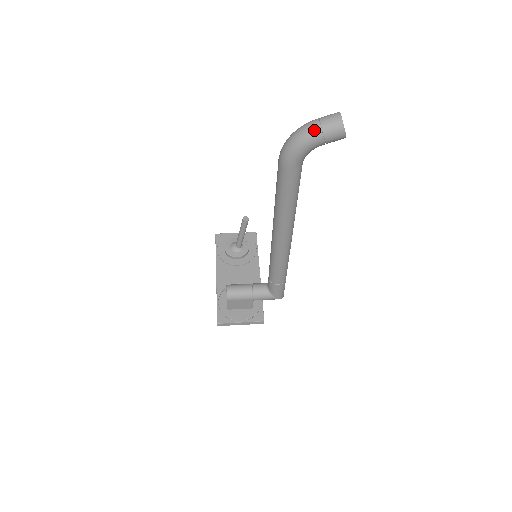
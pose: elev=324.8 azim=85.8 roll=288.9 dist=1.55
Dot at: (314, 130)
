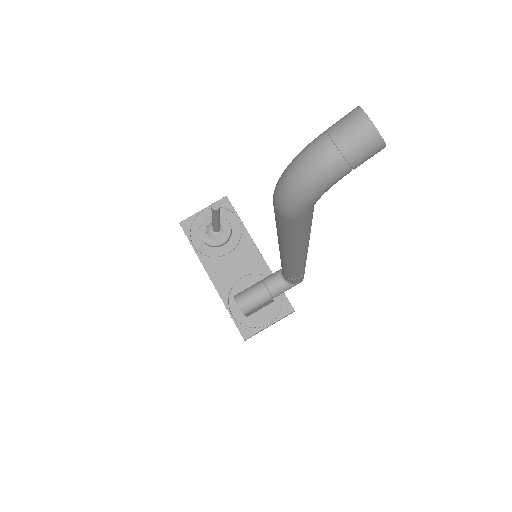
Dot at: (331, 165)
